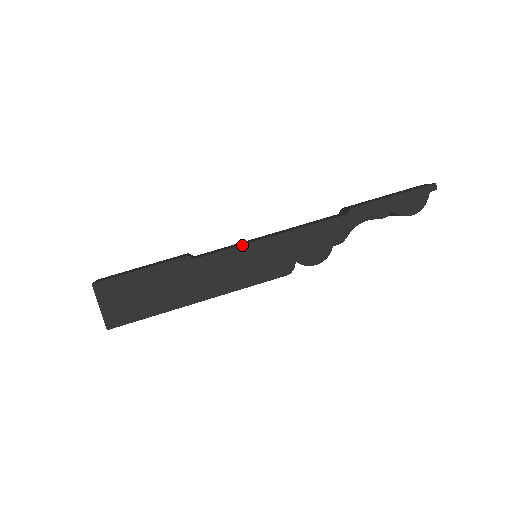
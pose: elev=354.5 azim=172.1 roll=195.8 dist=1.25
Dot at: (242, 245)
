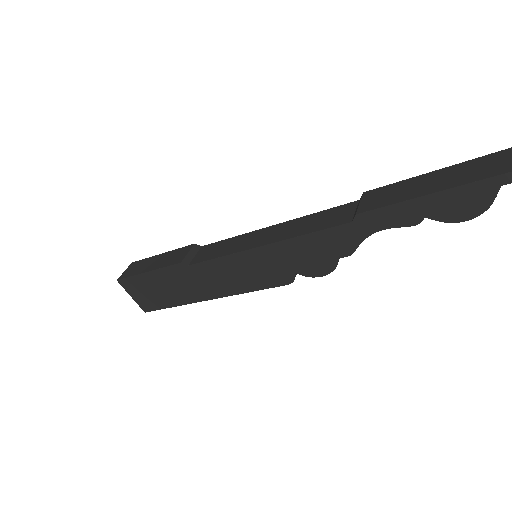
Dot at: (229, 255)
